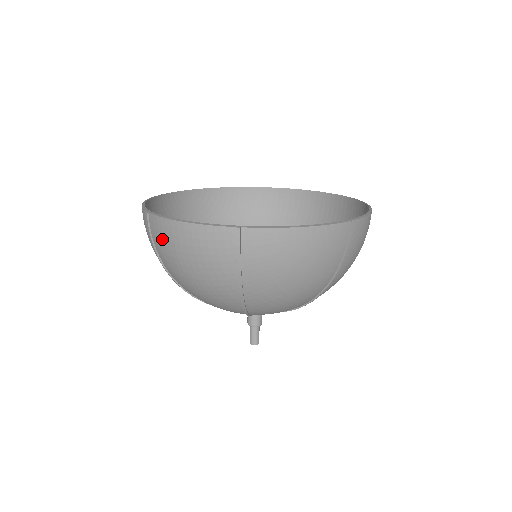
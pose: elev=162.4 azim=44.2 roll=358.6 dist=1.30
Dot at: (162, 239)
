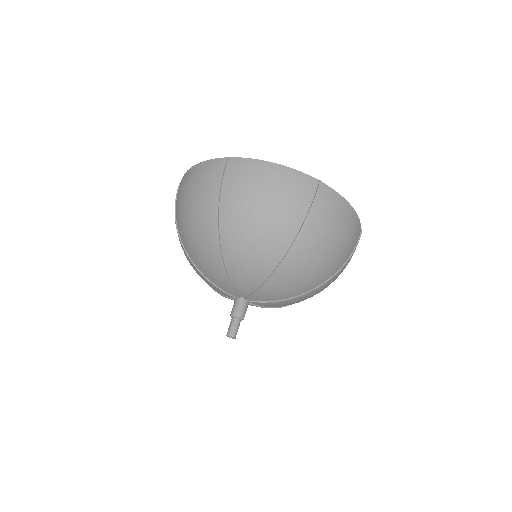
Dot at: (180, 189)
